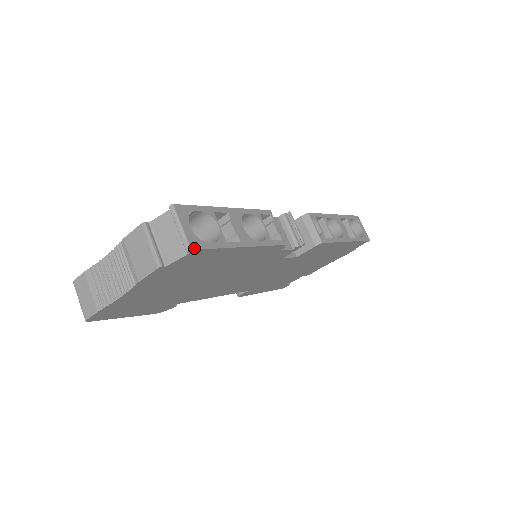
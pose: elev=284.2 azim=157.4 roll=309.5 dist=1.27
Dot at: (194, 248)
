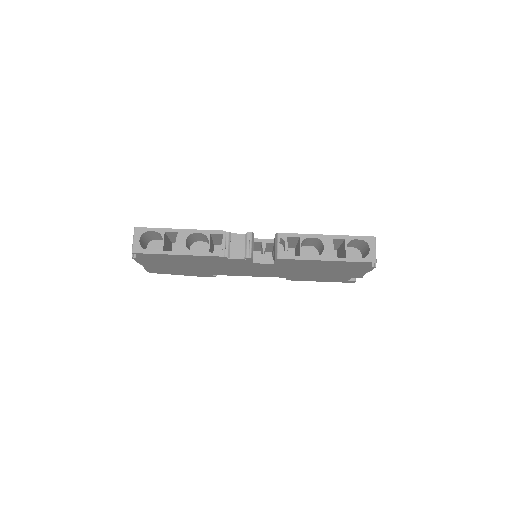
Dot at: (135, 252)
